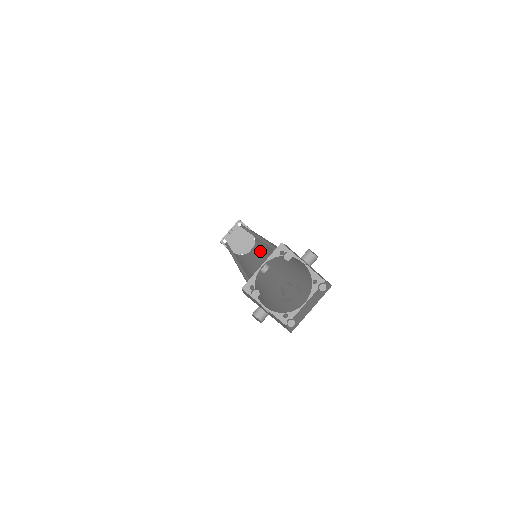
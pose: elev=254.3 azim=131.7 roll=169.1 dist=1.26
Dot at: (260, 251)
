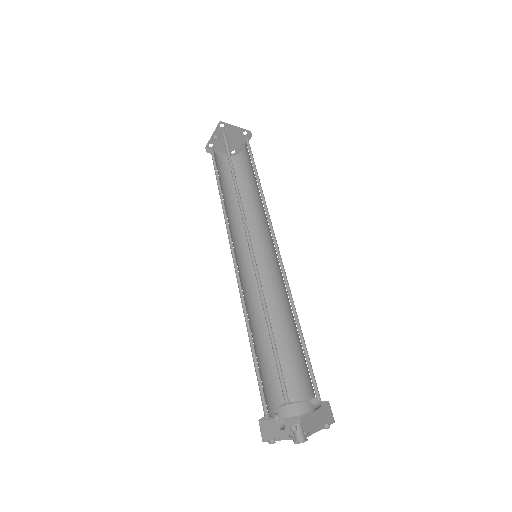
Dot at: (255, 183)
